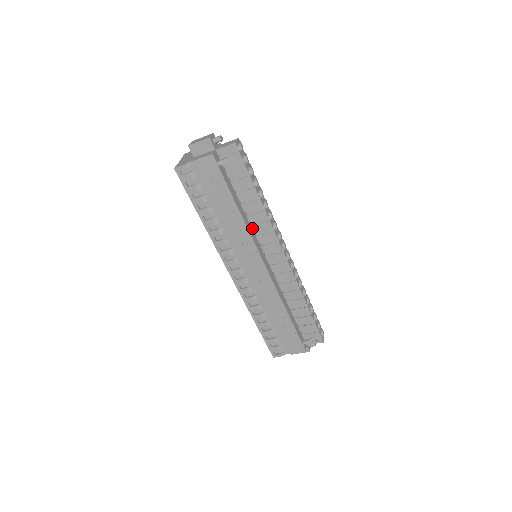
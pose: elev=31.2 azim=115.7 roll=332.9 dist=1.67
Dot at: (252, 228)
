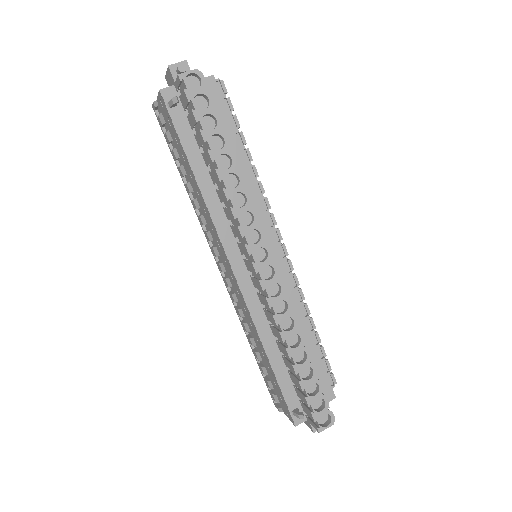
Dot at: (225, 211)
